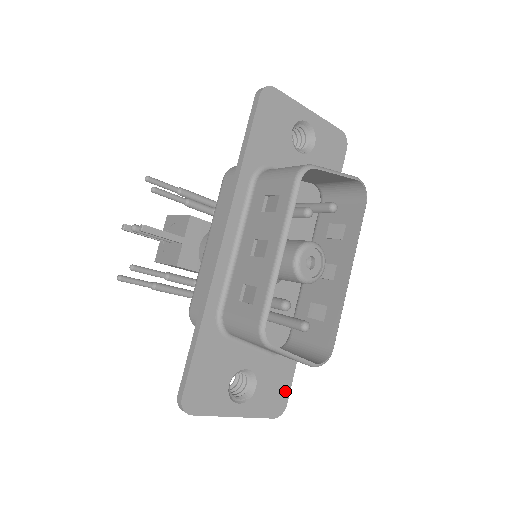
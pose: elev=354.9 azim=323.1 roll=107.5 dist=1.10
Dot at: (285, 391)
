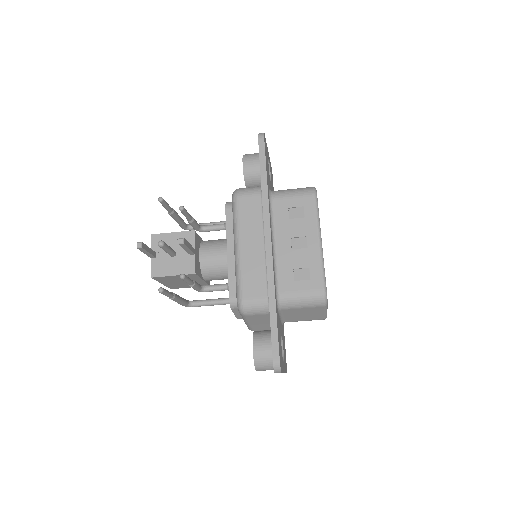
Dot at: (285, 352)
